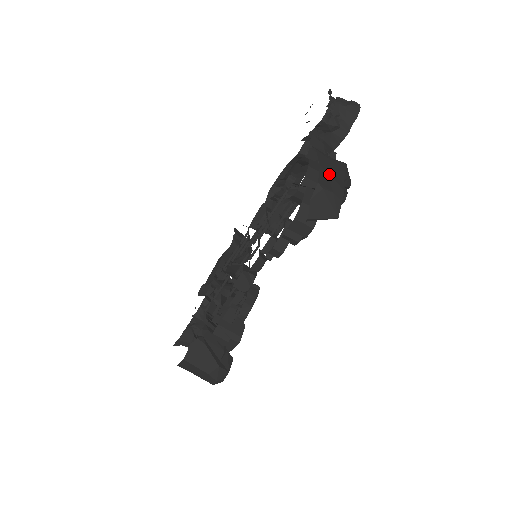
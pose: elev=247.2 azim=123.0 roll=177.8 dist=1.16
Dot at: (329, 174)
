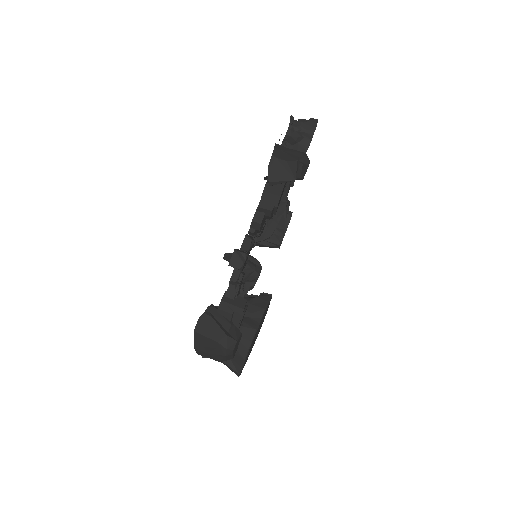
Dot at: (283, 152)
